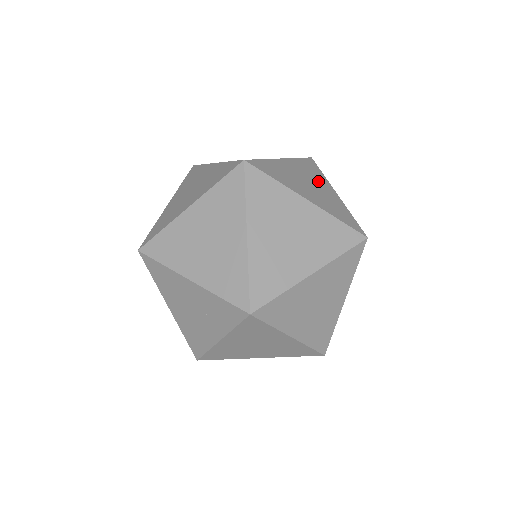
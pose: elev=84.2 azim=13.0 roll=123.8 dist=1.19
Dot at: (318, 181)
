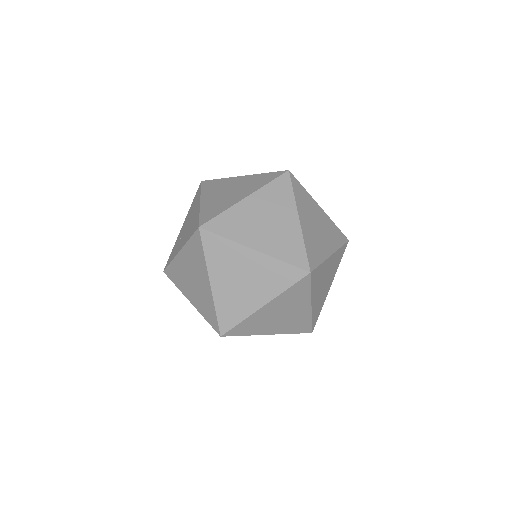
Dot at: (227, 185)
